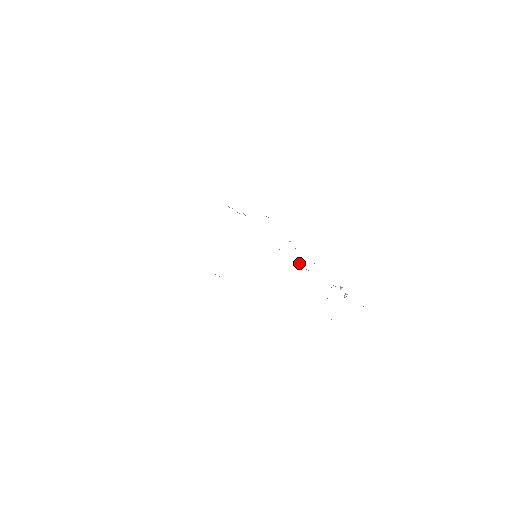
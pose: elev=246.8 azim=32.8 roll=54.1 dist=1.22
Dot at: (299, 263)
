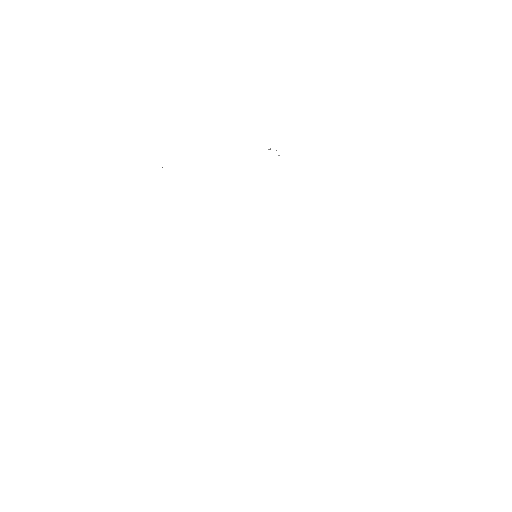
Dot at: occluded
